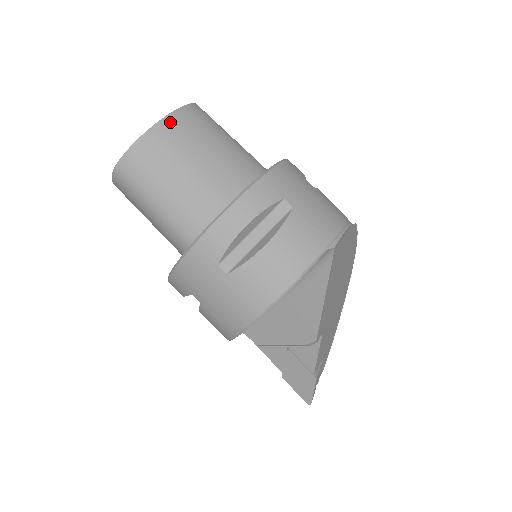
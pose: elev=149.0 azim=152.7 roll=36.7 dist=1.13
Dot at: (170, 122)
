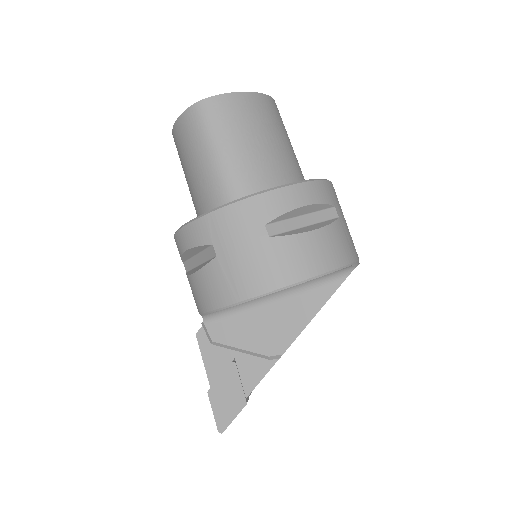
Dot at: (263, 99)
